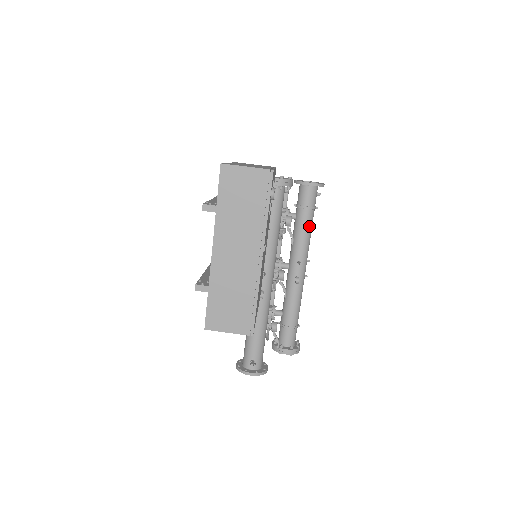
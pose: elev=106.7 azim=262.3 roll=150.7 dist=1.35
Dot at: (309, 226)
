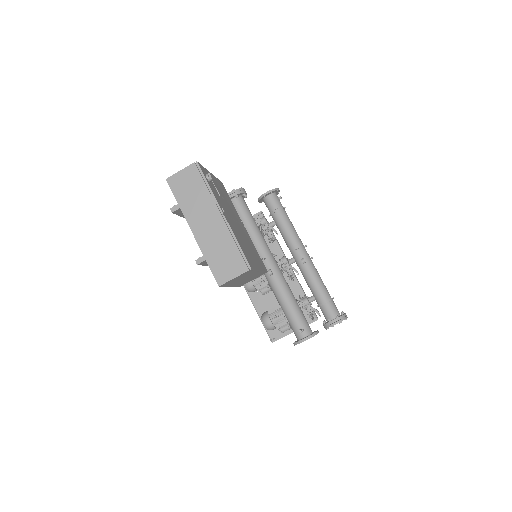
Dot at: (287, 221)
